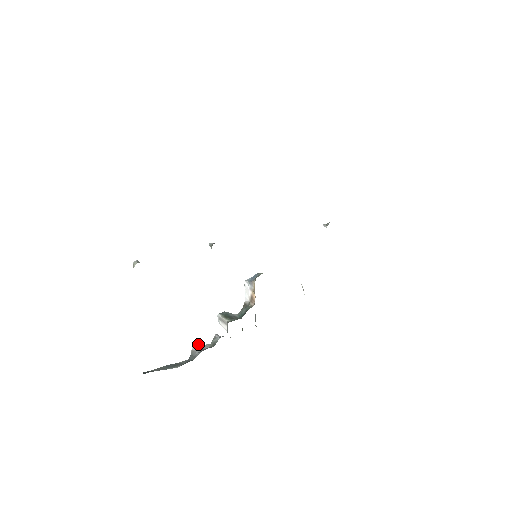
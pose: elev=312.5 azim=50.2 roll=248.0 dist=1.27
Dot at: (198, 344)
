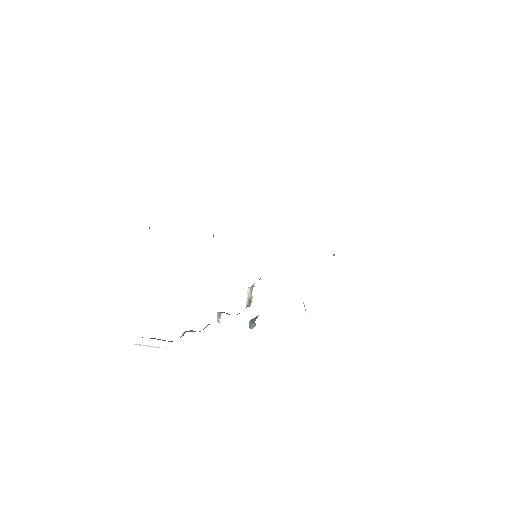
Dot at: (191, 330)
